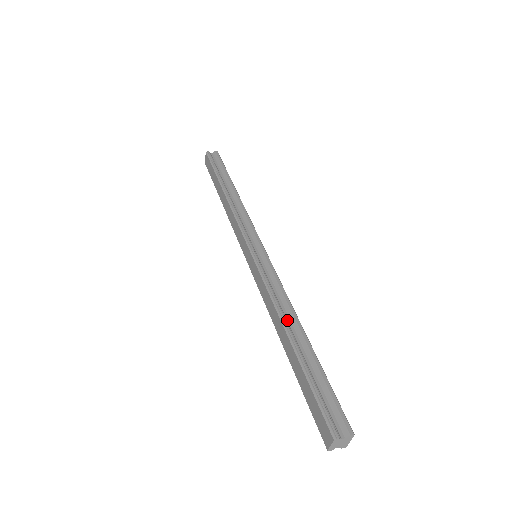
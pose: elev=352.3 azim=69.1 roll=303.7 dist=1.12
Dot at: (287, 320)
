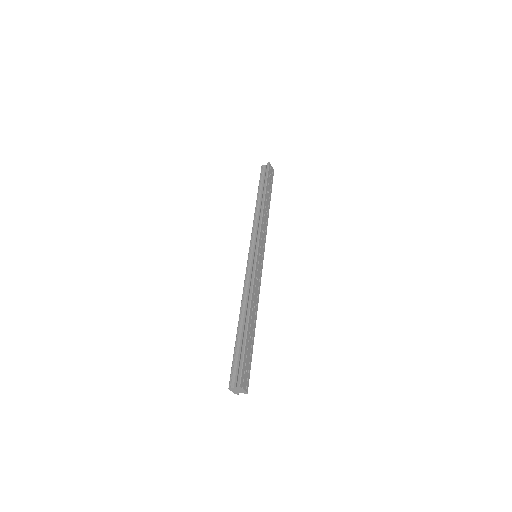
Dot at: (245, 307)
